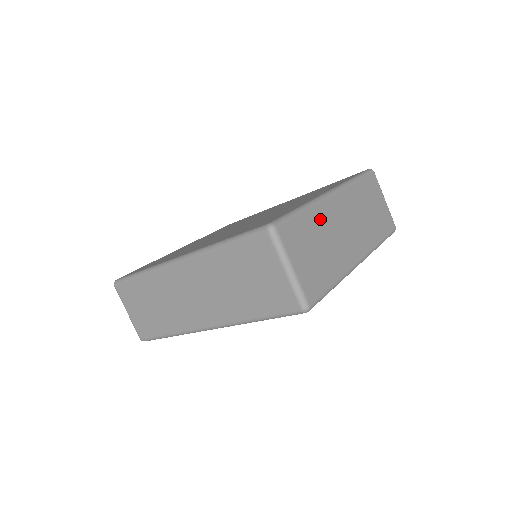
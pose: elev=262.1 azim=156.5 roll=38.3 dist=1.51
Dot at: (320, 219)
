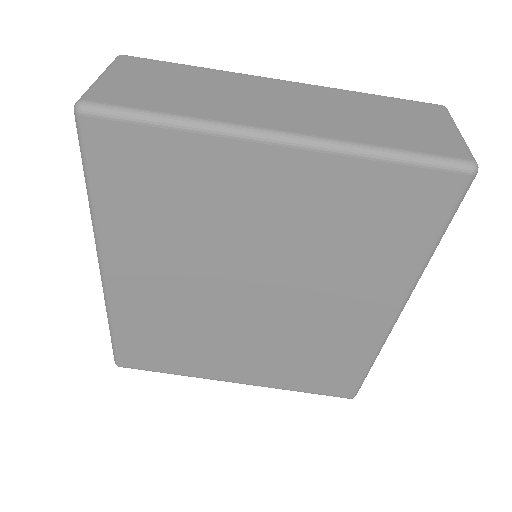
Dot at: (221, 79)
